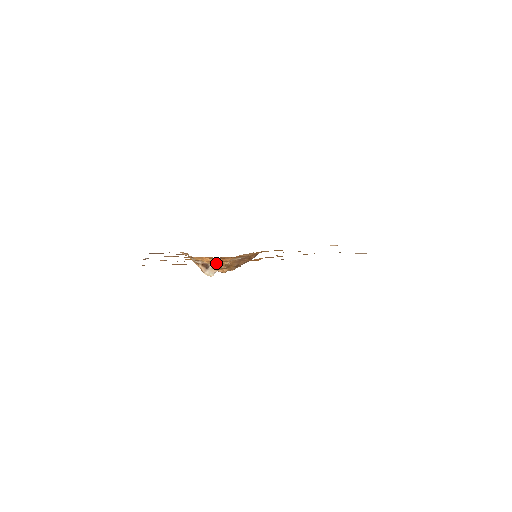
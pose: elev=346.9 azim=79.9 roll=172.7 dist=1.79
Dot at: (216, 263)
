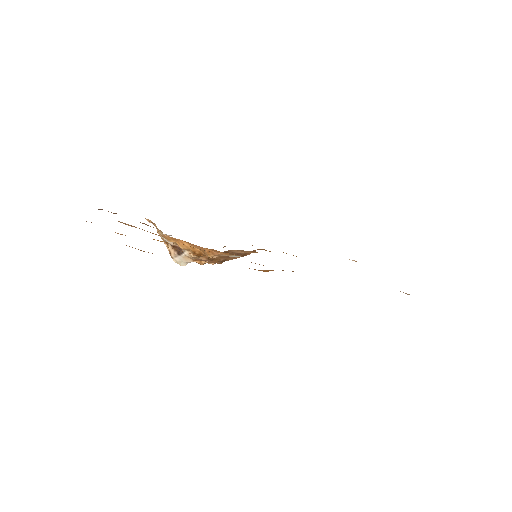
Dot at: (196, 252)
